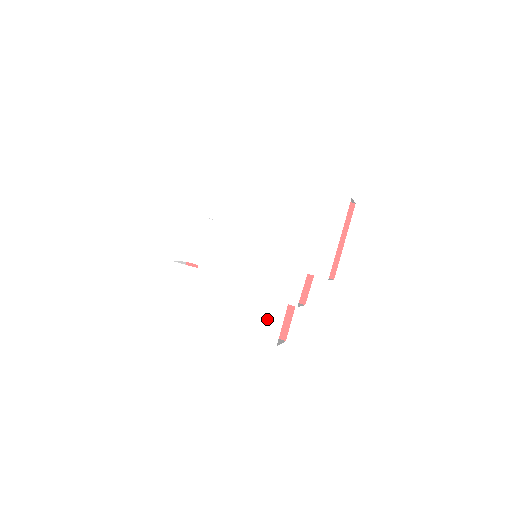
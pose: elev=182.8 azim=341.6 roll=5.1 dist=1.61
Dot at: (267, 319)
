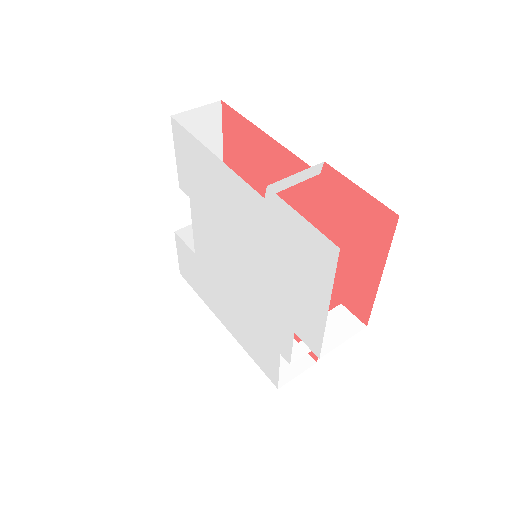
Dot at: (264, 355)
